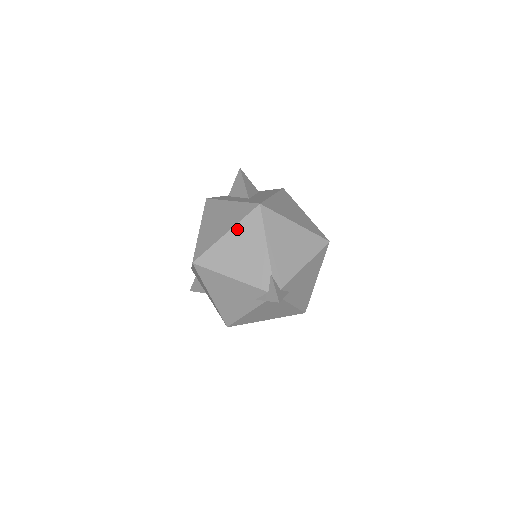
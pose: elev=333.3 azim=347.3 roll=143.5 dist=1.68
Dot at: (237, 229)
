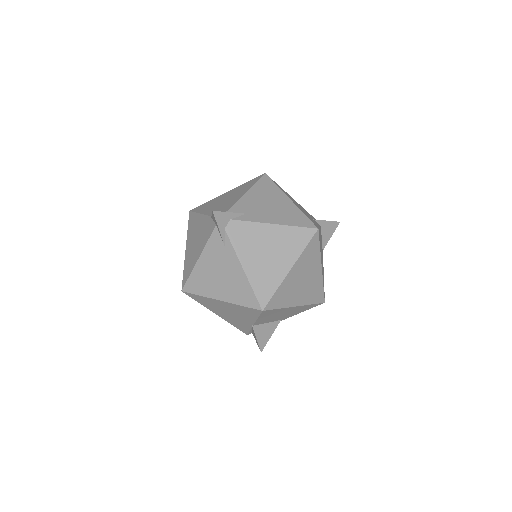
Dot at: (188, 238)
